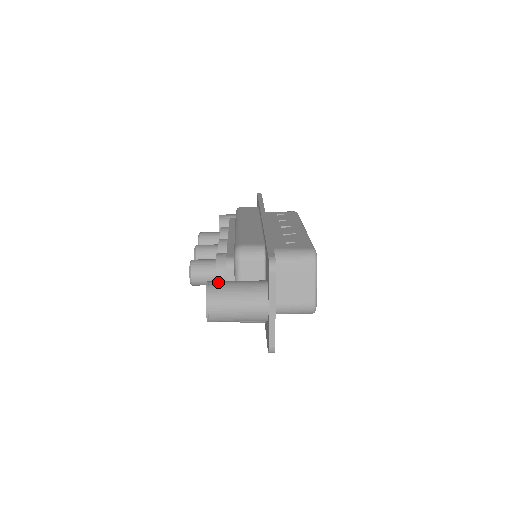
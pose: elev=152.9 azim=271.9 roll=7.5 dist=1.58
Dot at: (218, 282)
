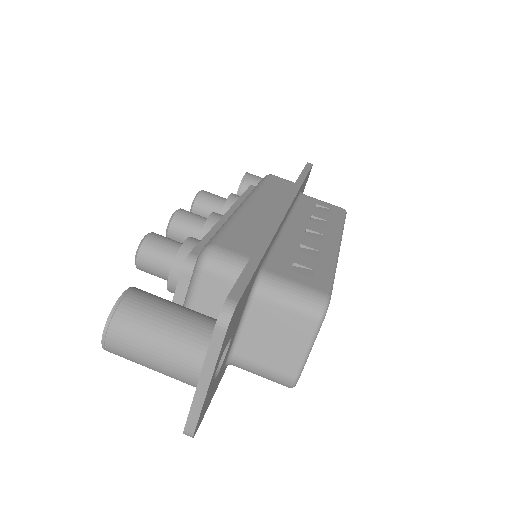
Dot at: (143, 297)
